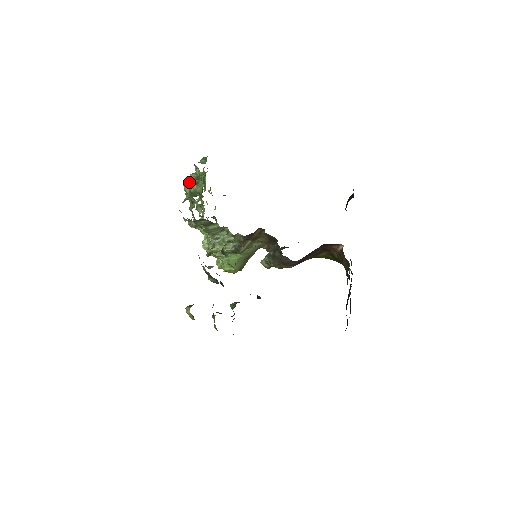
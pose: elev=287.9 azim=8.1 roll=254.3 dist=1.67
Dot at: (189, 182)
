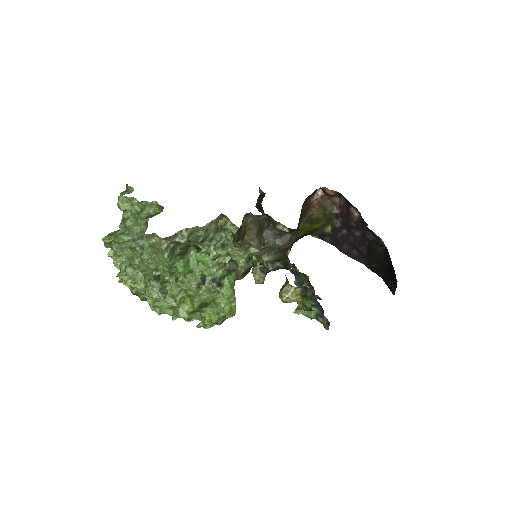
Dot at: (126, 220)
